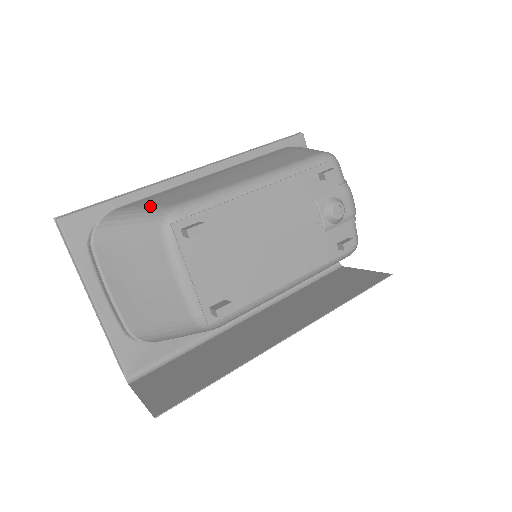
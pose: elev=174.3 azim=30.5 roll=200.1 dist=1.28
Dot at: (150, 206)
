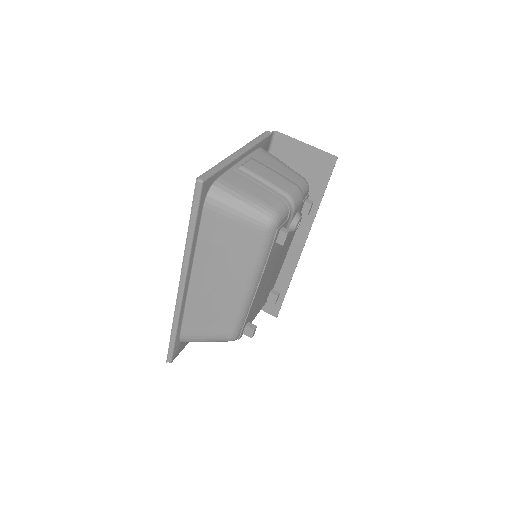
Dot at: (209, 336)
